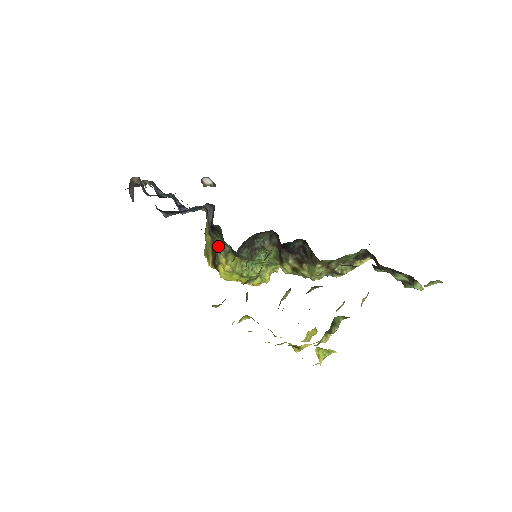
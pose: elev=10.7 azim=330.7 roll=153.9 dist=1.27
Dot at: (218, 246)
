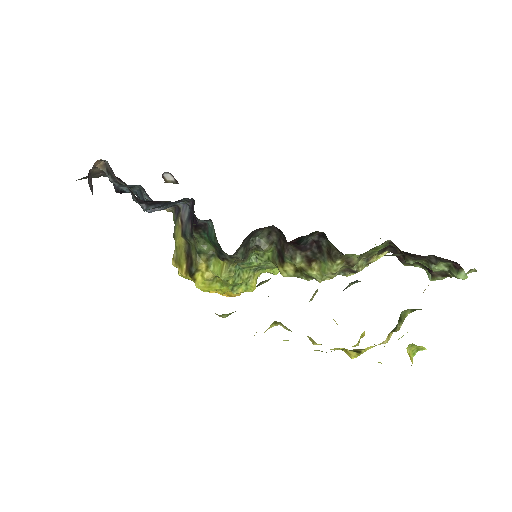
Dot at: (199, 249)
